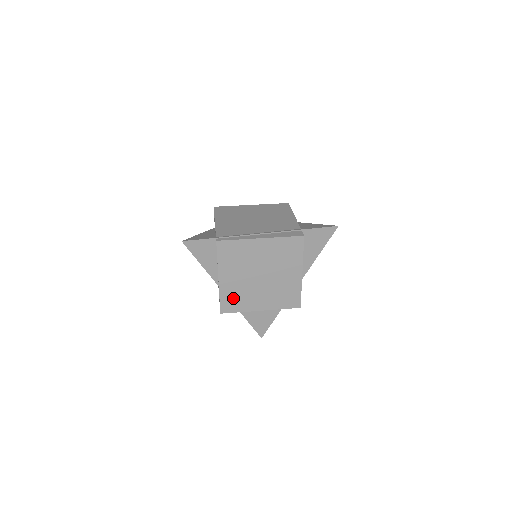
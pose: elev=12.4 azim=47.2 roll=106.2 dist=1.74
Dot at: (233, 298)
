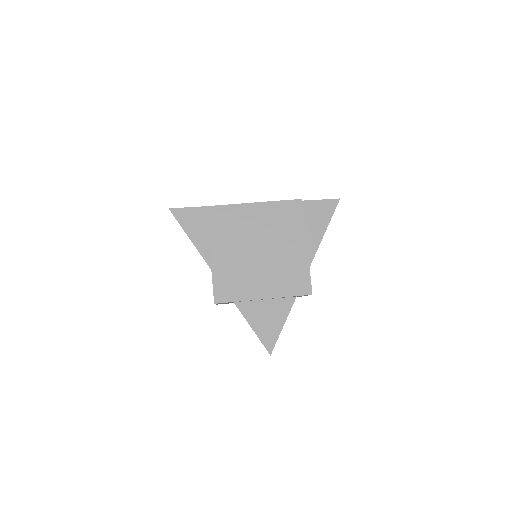
Dot at: (228, 281)
